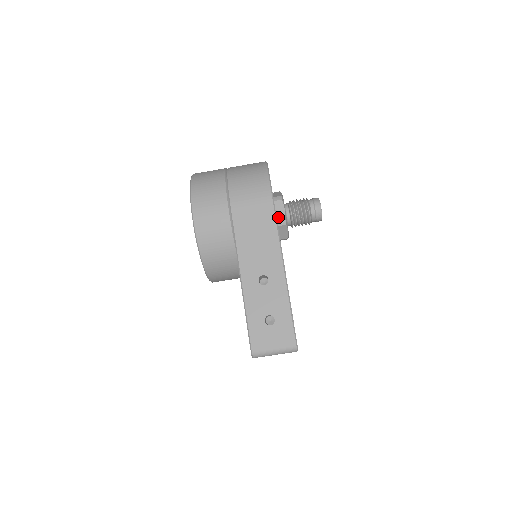
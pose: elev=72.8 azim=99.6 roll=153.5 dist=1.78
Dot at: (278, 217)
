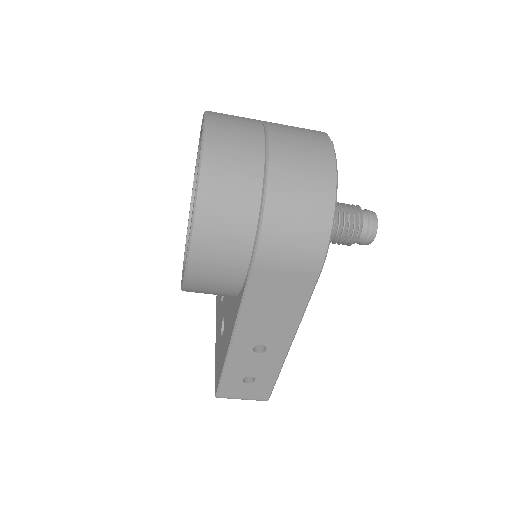
Dot at: occluded
